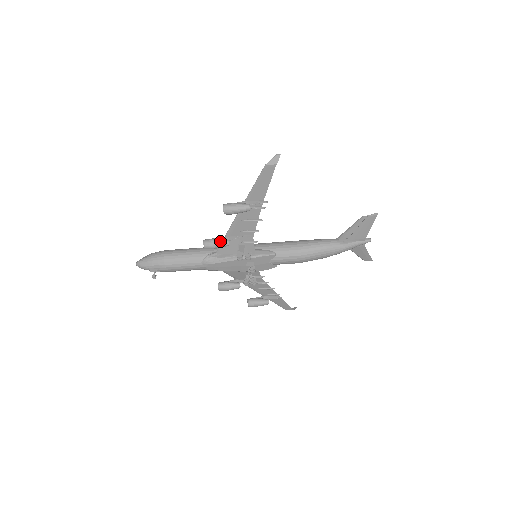
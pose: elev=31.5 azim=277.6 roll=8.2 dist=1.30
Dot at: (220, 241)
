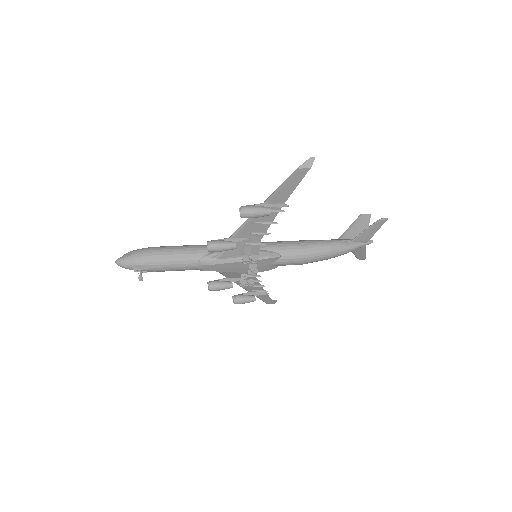
Dot at: (227, 244)
